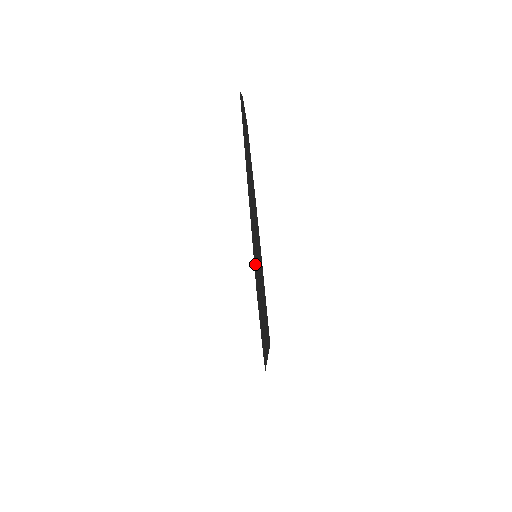
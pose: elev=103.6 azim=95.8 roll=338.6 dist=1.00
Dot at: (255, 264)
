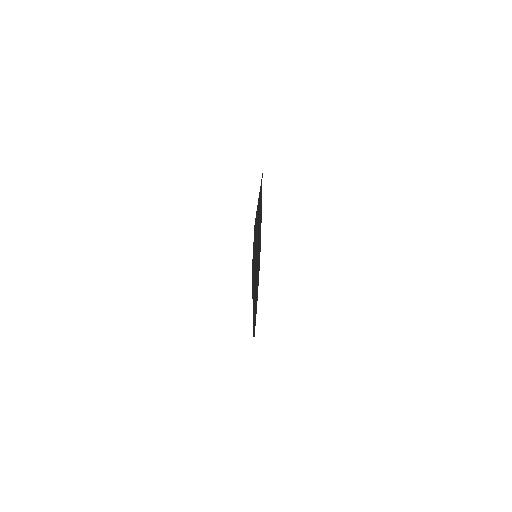
Dot at: occluded
